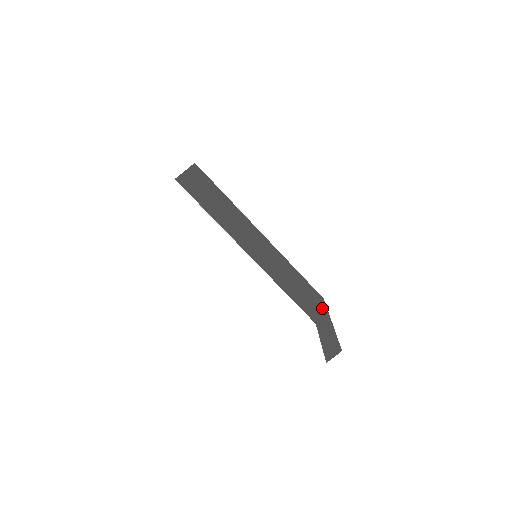
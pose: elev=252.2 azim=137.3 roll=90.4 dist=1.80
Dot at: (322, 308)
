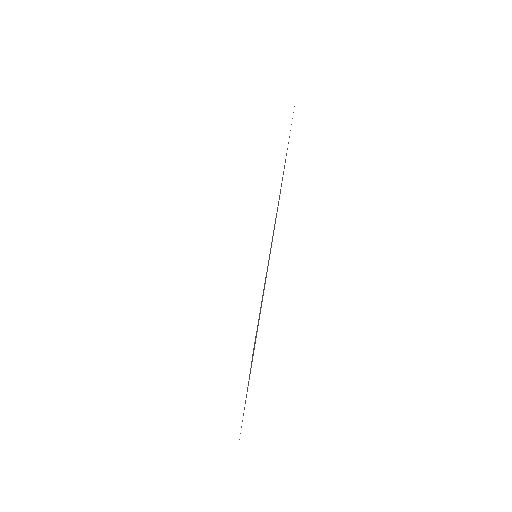
Dot at: occluded
